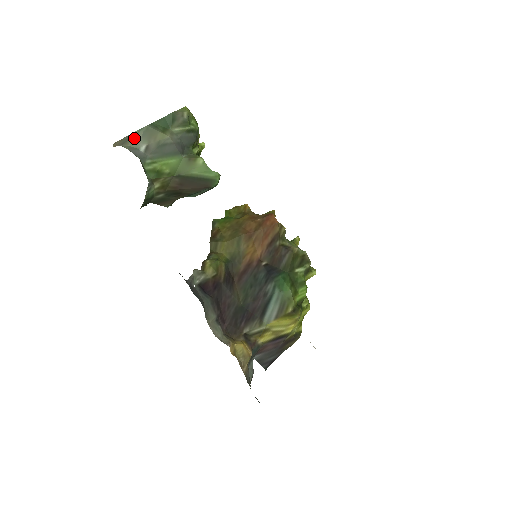
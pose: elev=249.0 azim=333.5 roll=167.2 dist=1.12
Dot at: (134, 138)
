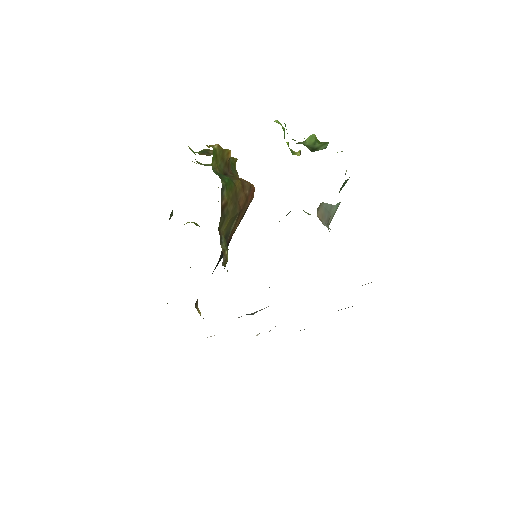
Dot at: occluded
